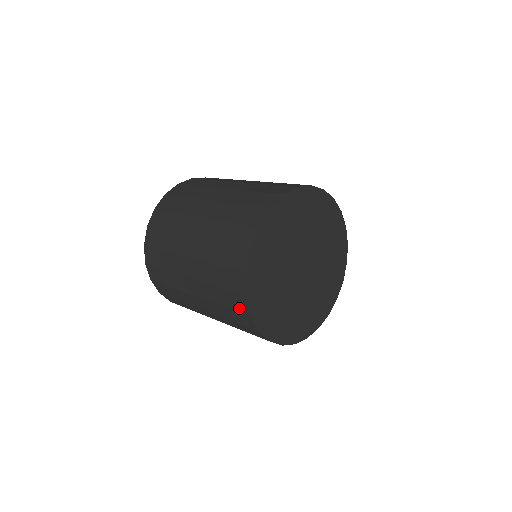
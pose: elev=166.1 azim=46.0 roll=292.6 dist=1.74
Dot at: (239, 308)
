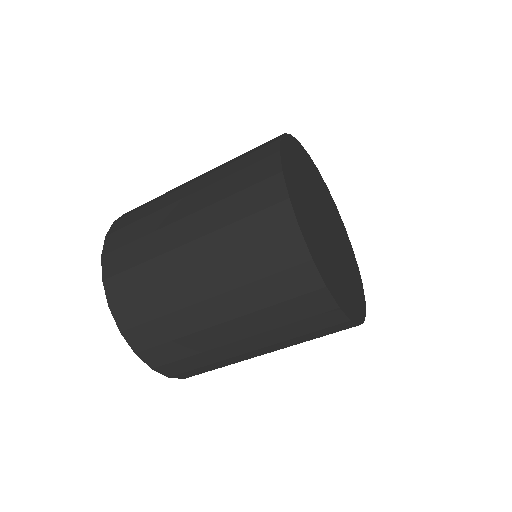
Dot at: (262, 156)
